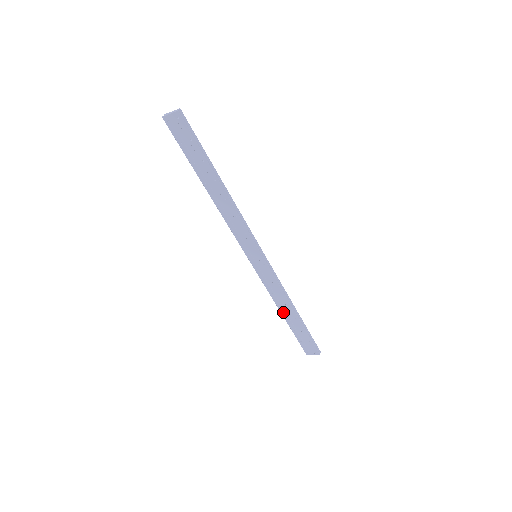
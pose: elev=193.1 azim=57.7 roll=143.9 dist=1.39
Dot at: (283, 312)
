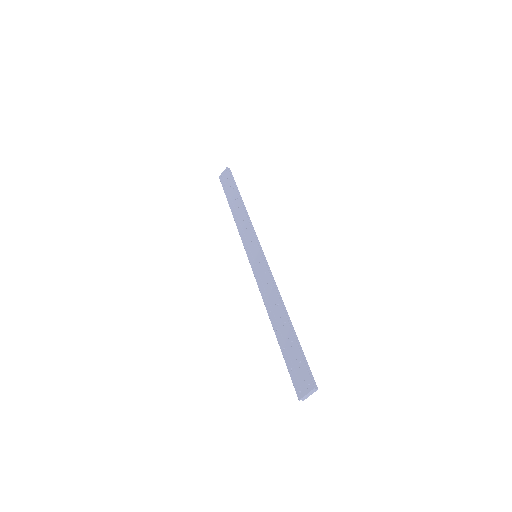
Dot at: (273, 321)
